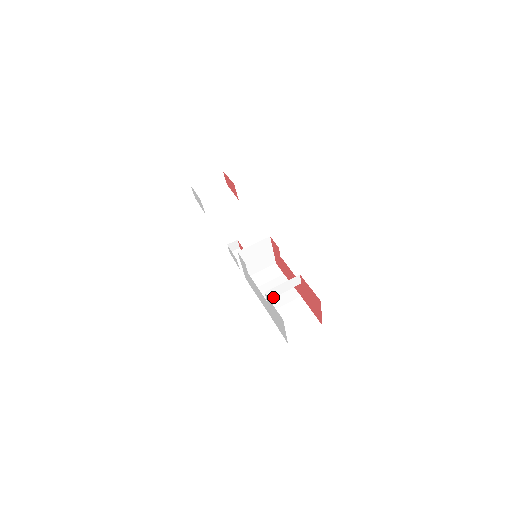
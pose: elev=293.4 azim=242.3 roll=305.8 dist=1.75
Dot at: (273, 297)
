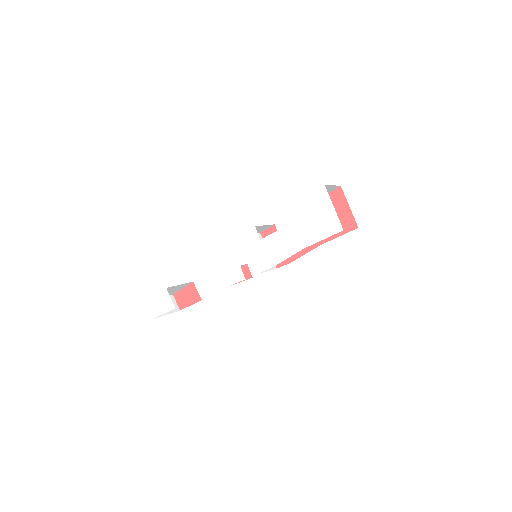
Dot at: occluded
